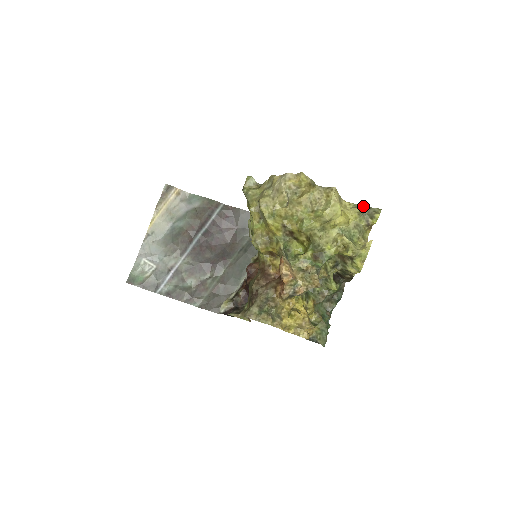
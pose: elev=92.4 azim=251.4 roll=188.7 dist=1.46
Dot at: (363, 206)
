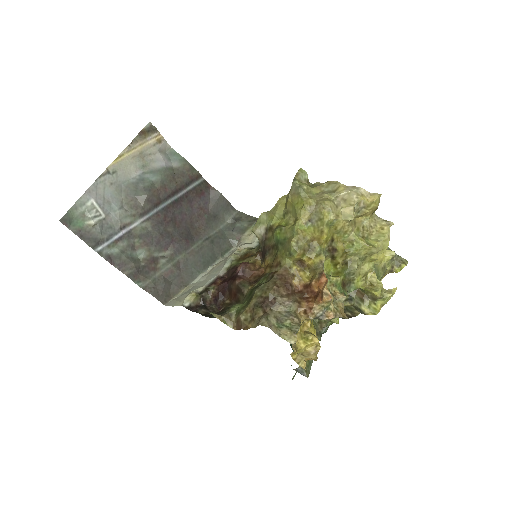
Dot at: occluded
